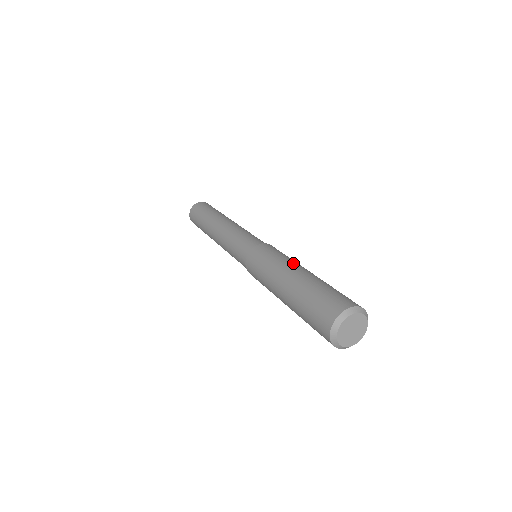
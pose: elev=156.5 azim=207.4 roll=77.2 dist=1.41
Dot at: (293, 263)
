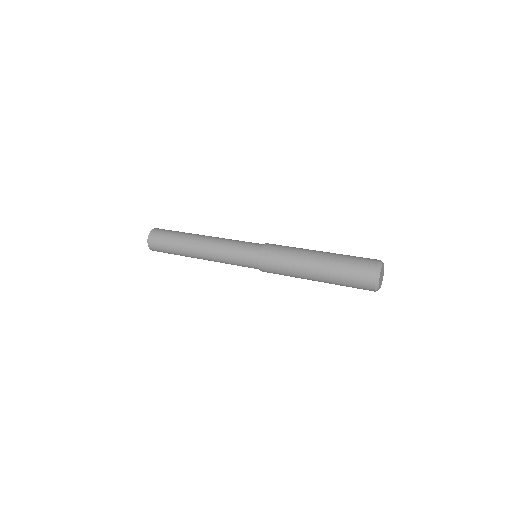
Dot at: (308, 249)
